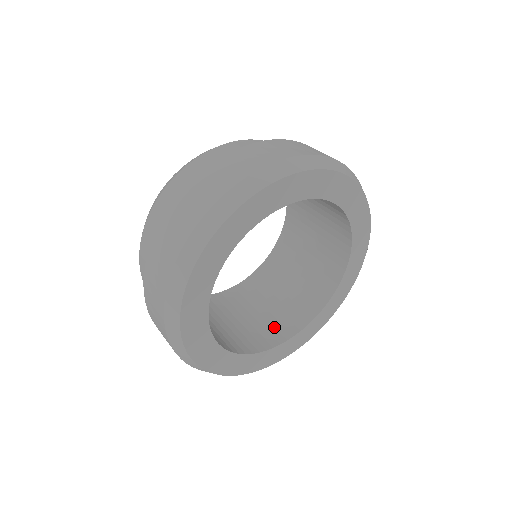
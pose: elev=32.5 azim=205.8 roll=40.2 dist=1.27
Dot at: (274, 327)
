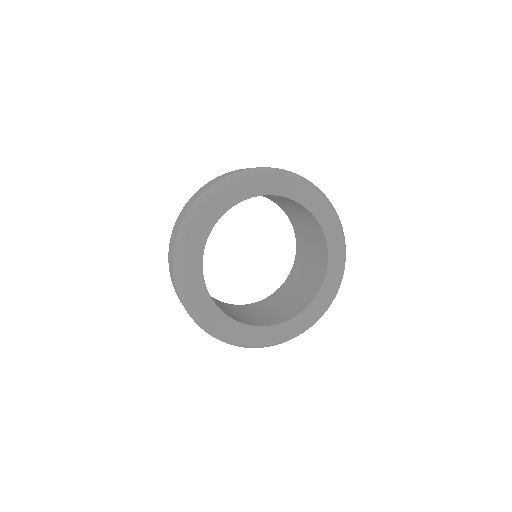
Dot at: (291, 309)
